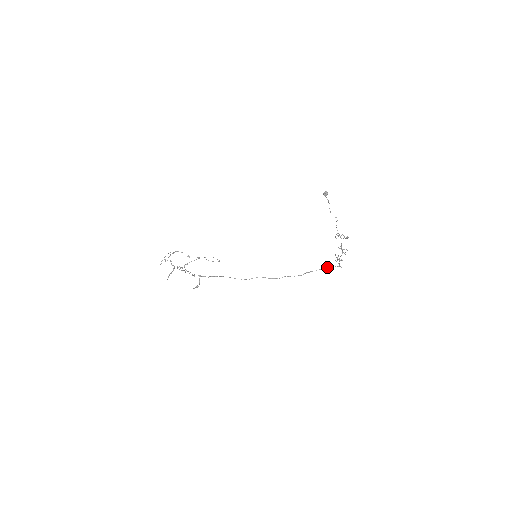
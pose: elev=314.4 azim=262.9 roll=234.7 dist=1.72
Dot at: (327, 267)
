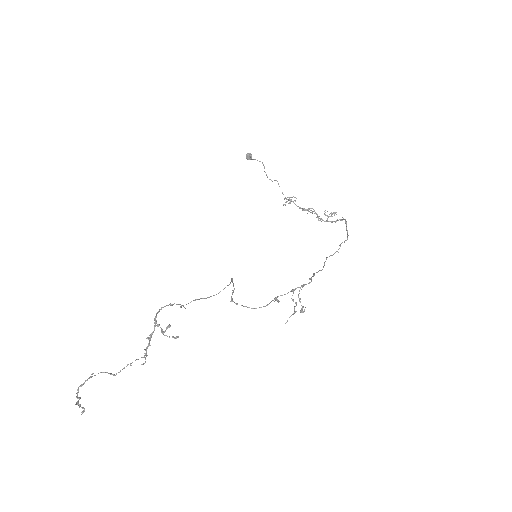
Dot at: (345, 219)
